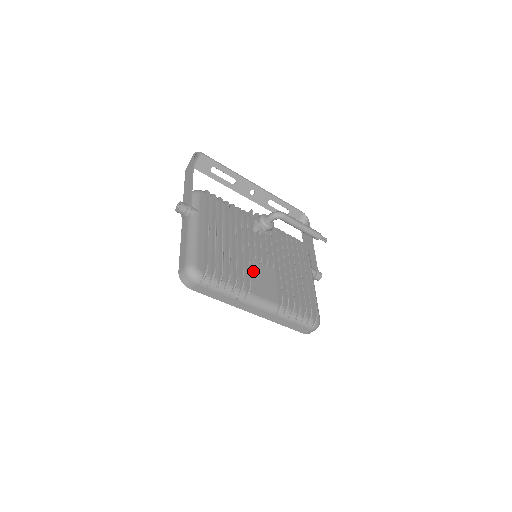
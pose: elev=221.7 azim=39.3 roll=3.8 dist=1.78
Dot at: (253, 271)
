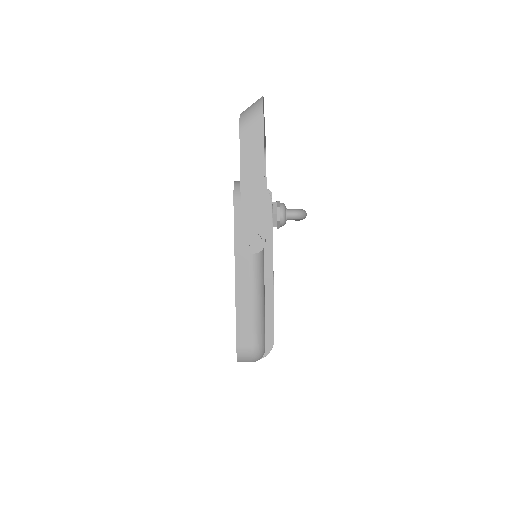
Dot at: occluded
